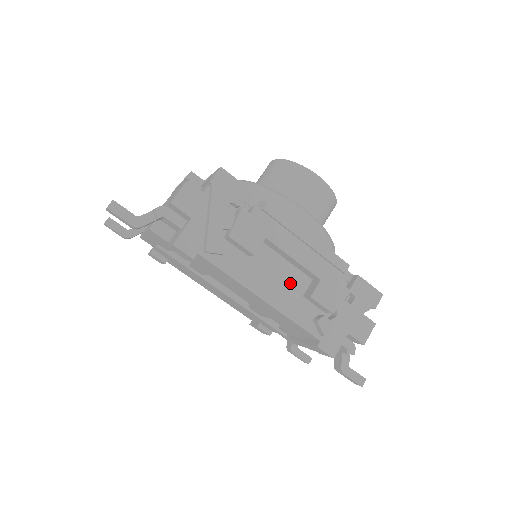
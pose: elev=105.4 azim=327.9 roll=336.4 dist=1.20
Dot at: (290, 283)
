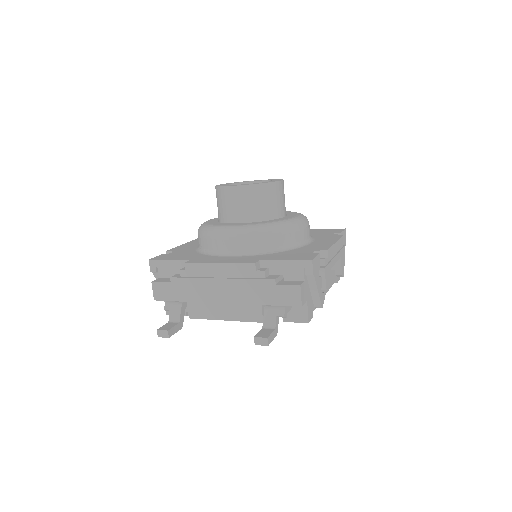
Dot at: occluded
